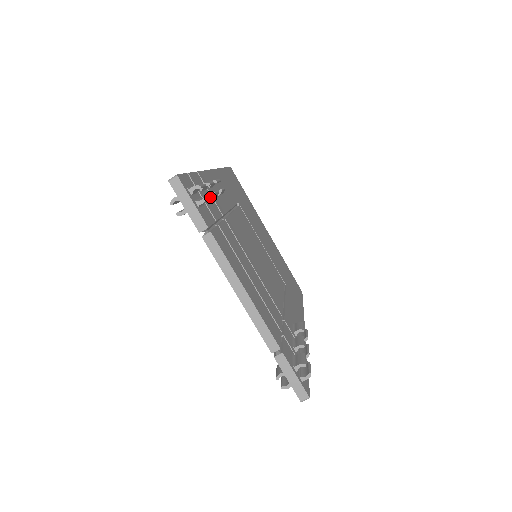
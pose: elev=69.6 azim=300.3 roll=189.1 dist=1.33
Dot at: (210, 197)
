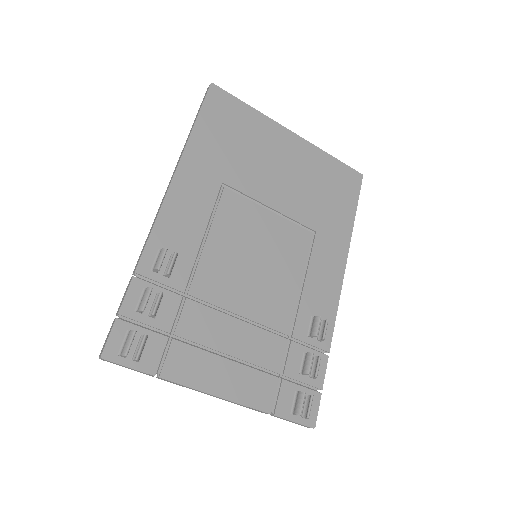
Dot at: (145, 340)
